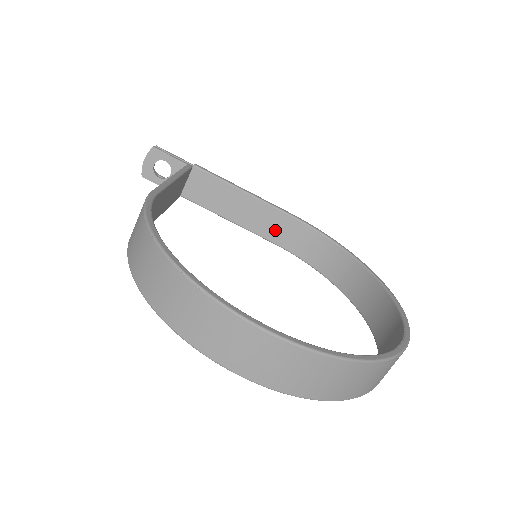
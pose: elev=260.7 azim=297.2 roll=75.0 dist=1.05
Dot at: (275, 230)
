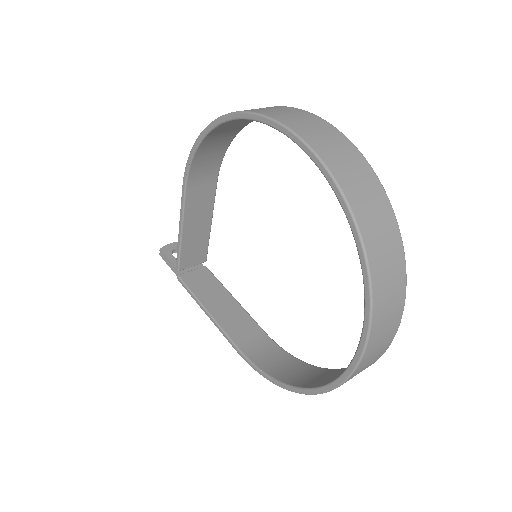
Dot at: (244, 336)
